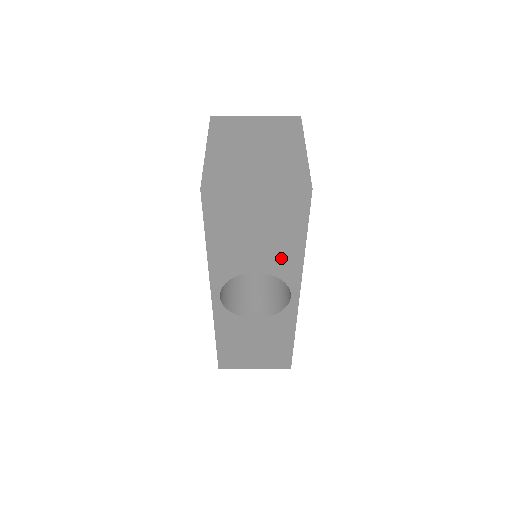
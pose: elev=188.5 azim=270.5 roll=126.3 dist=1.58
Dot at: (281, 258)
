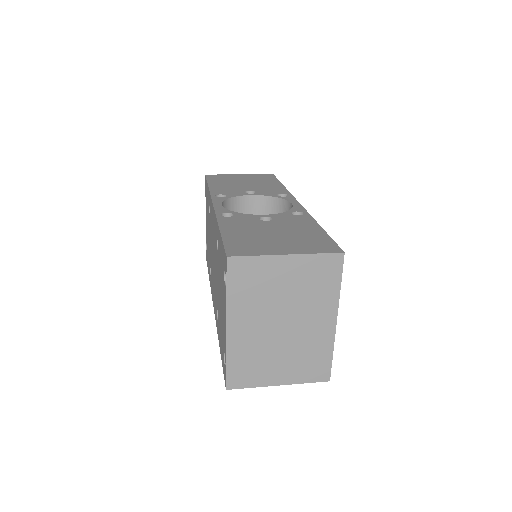
Dot at: occluded
